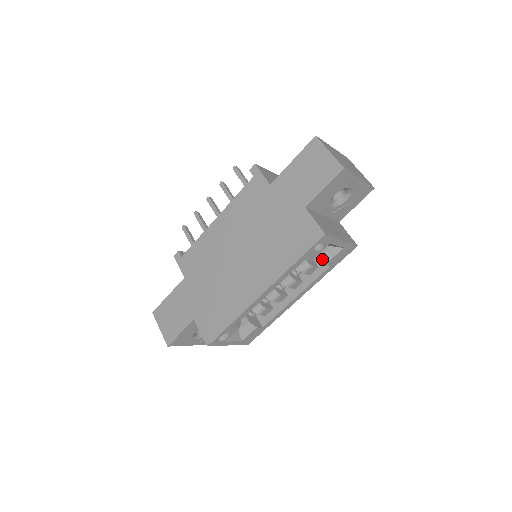
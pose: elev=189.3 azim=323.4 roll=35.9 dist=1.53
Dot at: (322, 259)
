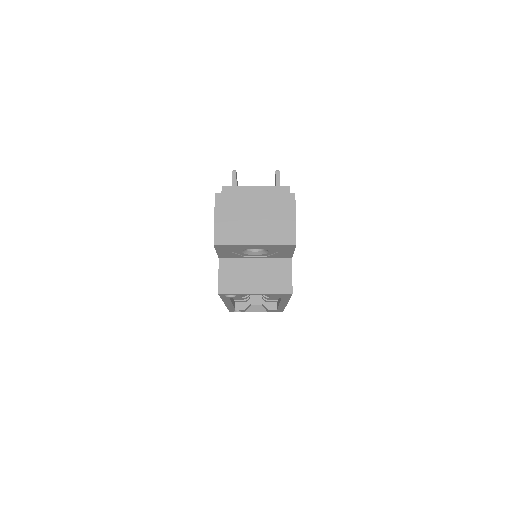
Dot at: occluded
